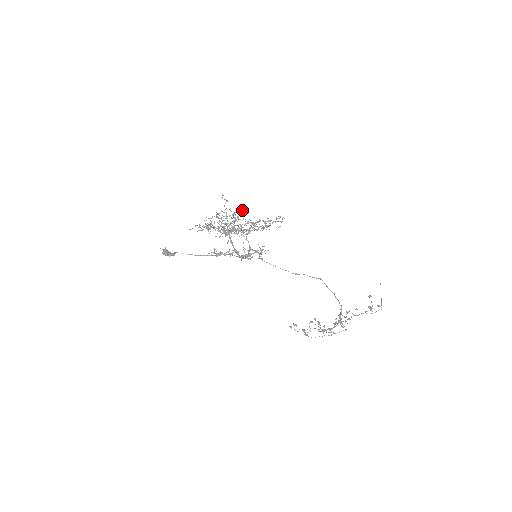
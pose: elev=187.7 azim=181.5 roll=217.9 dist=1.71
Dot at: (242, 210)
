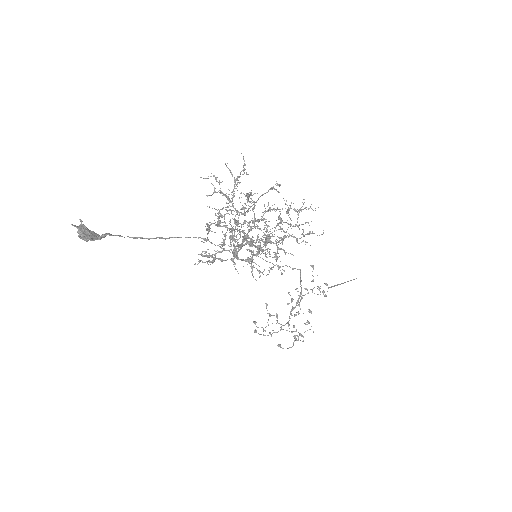
Dot at: occluded
